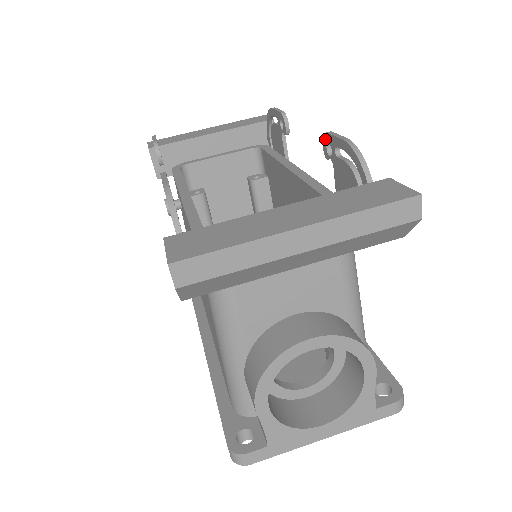
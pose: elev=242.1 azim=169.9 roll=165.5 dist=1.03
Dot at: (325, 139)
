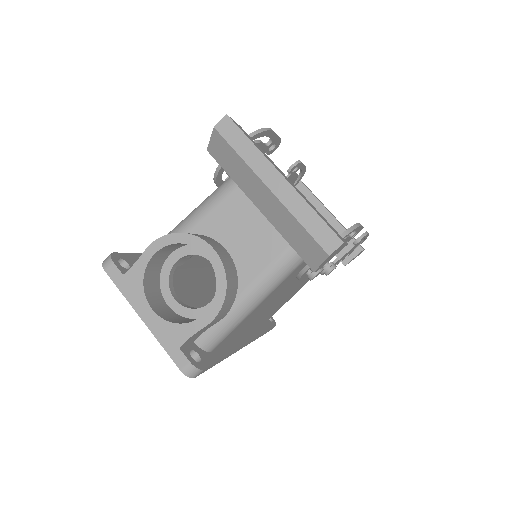
Dot at: occluded
